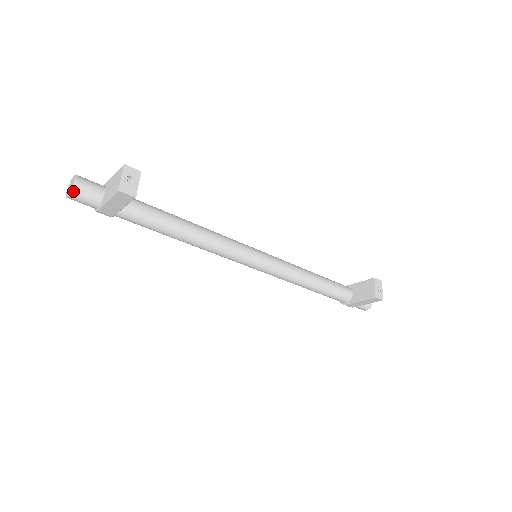
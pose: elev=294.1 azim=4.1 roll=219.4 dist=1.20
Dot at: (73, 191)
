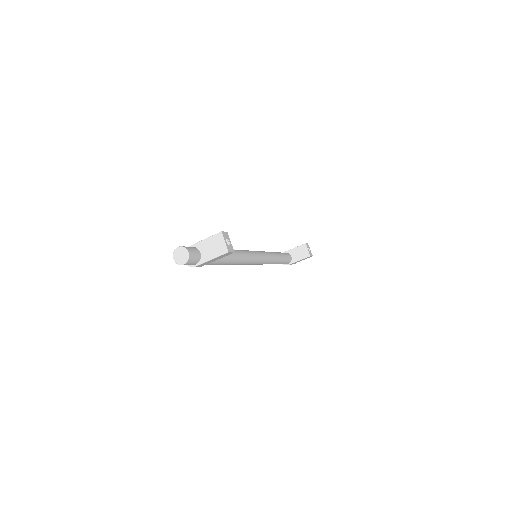
Dot at: (188, 260)
